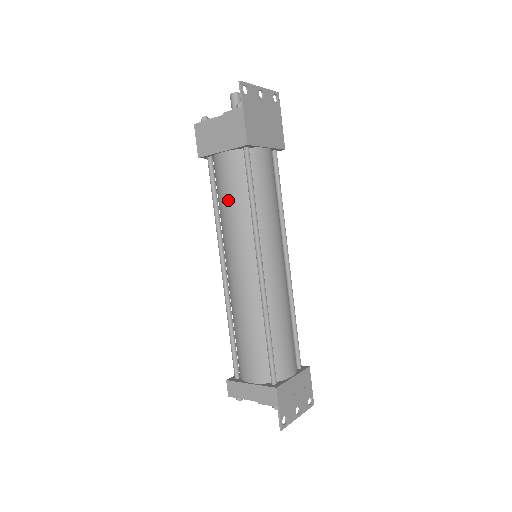
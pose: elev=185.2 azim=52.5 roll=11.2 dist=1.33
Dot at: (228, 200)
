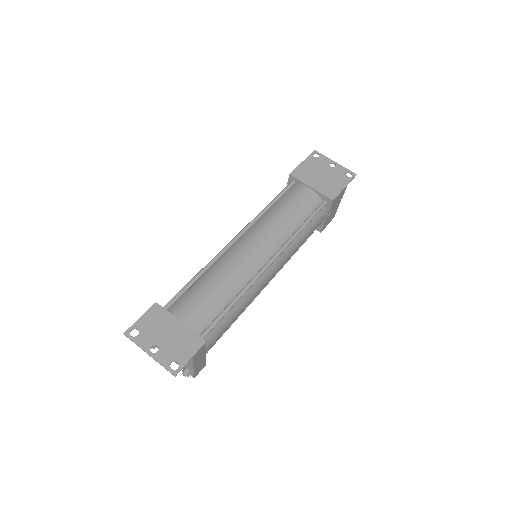
Dot at: occluded
